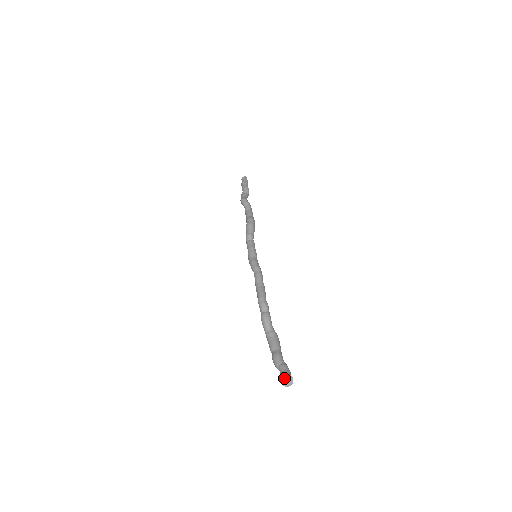
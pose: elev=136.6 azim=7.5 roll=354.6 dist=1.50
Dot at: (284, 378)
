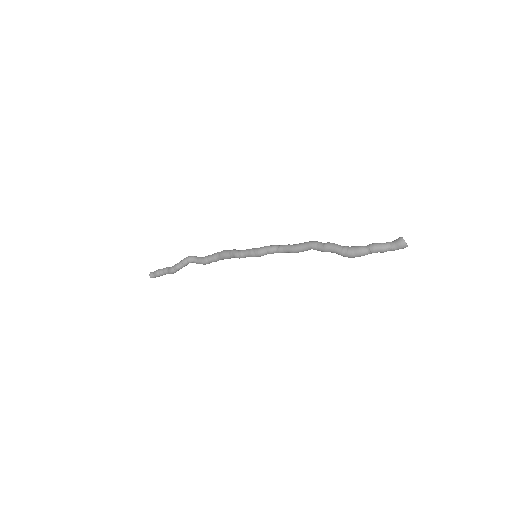
Dot at: (402, 238)
